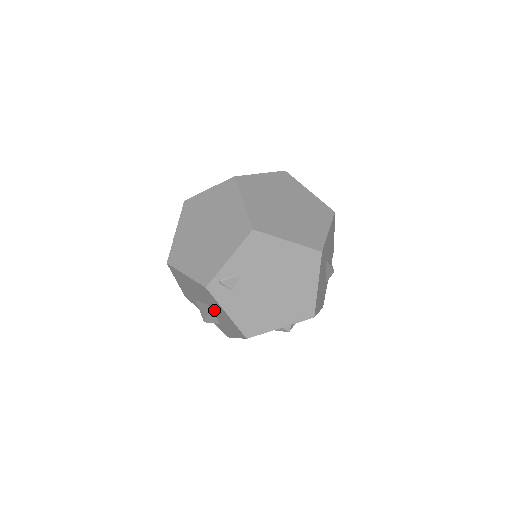
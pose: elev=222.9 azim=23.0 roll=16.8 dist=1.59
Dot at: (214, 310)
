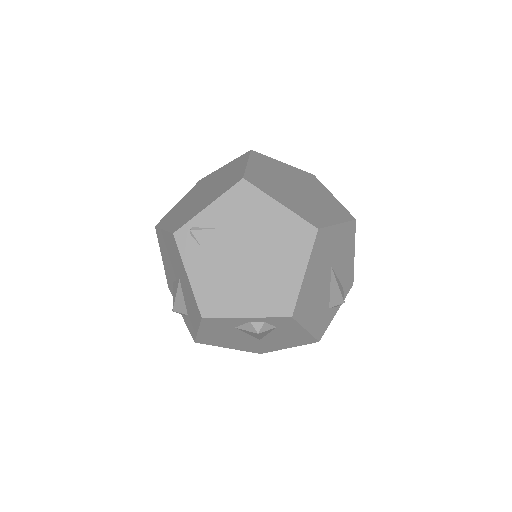
Dot at: (182, 284)
